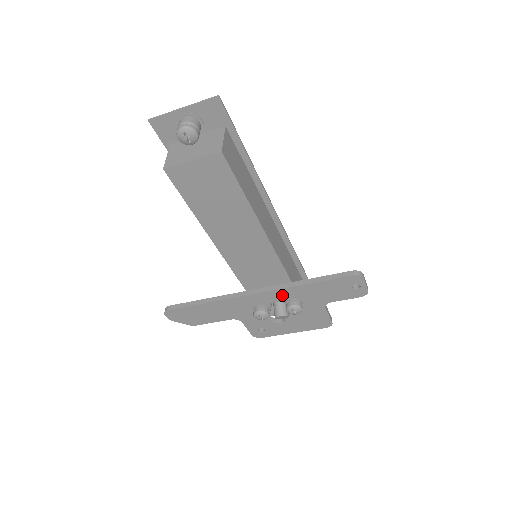
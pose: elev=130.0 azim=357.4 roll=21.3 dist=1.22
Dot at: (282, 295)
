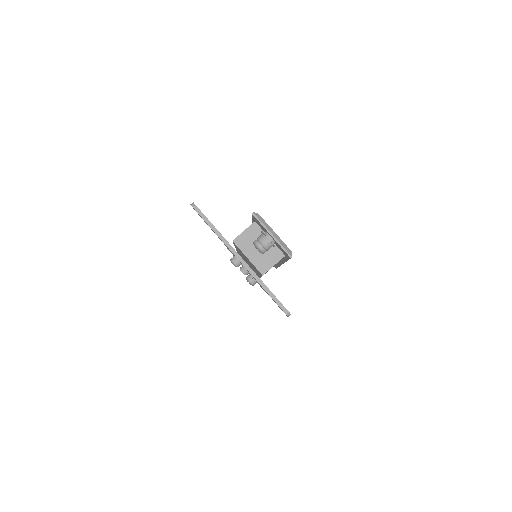
Dot at: occluded
